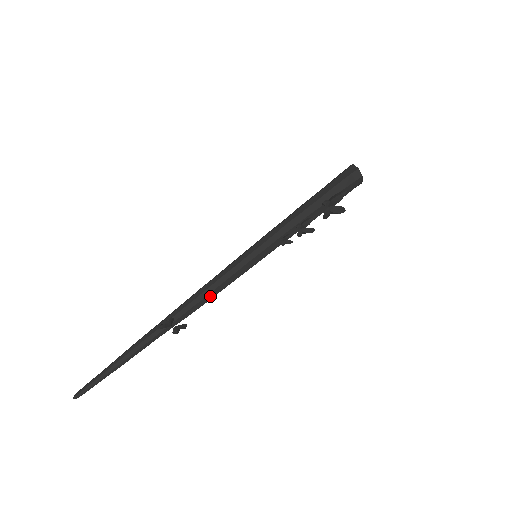
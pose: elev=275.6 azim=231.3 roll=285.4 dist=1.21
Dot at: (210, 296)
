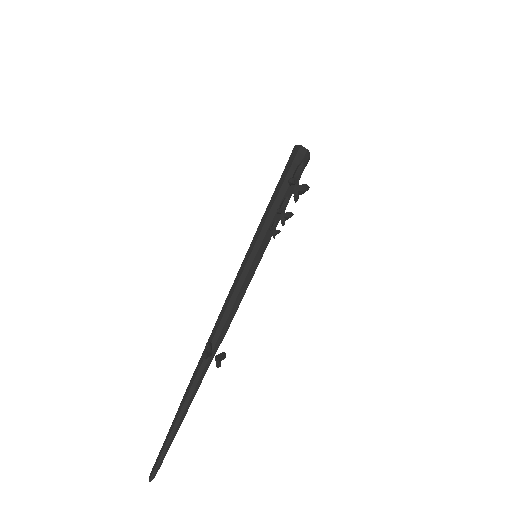
Dot at: (234, 310)
